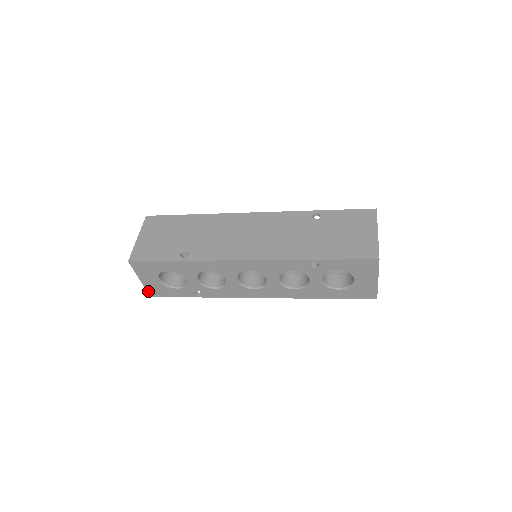
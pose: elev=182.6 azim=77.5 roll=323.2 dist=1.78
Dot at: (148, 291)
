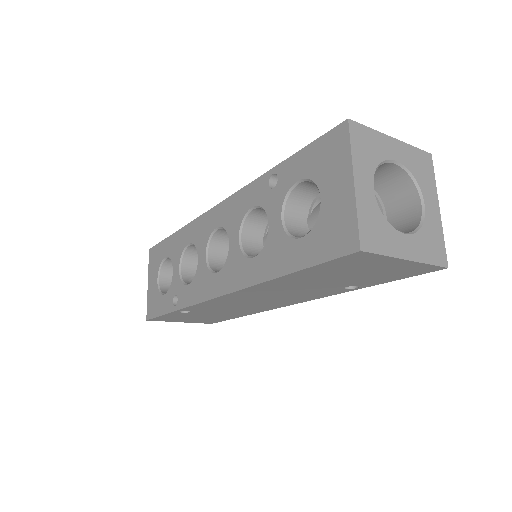
Dot at: (148, 308)
